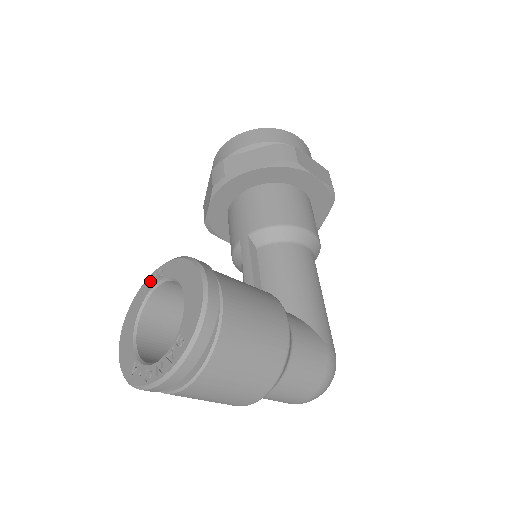
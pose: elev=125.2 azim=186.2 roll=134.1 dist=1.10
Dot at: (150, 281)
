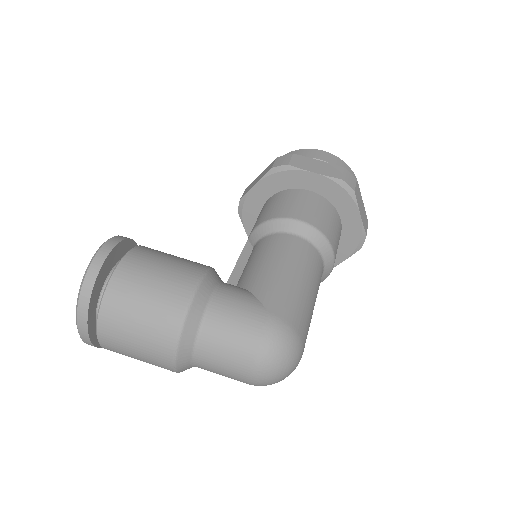
Dot at: occluded
